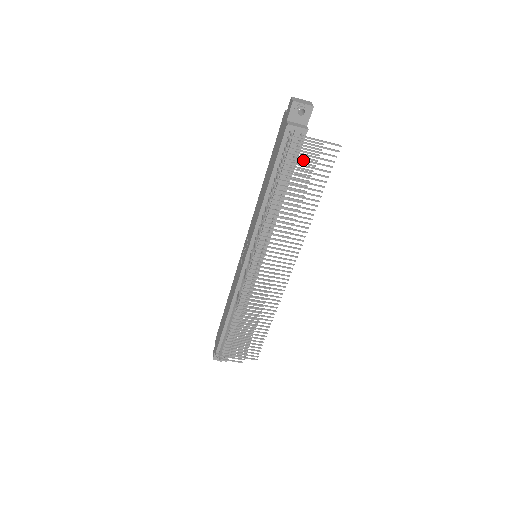
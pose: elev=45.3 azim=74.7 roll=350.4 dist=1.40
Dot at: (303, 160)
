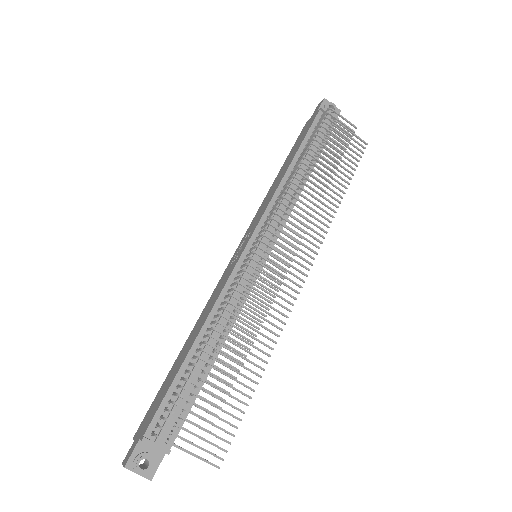
Dot at: (333, 142)
